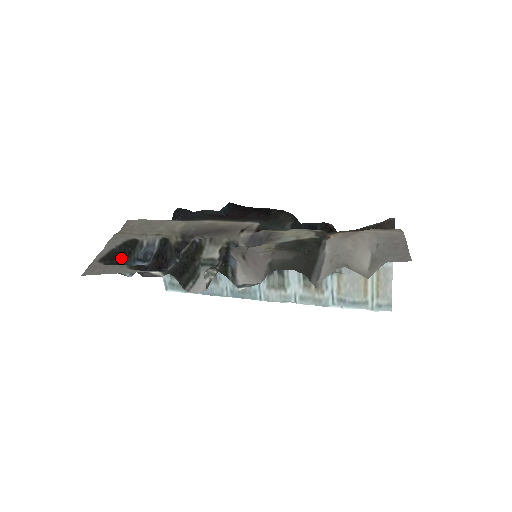
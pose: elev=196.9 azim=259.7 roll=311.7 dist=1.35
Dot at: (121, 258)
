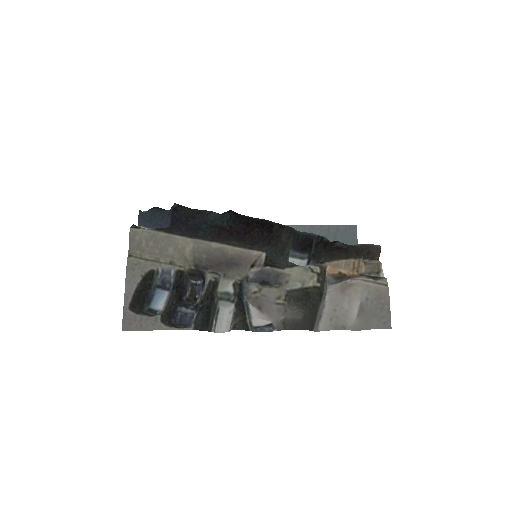
Dot at: (145, 295)
